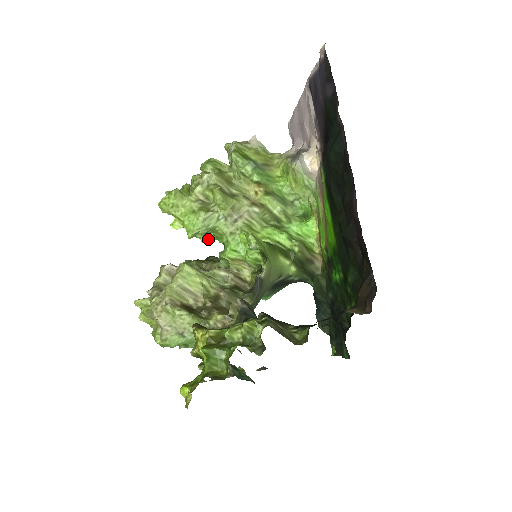
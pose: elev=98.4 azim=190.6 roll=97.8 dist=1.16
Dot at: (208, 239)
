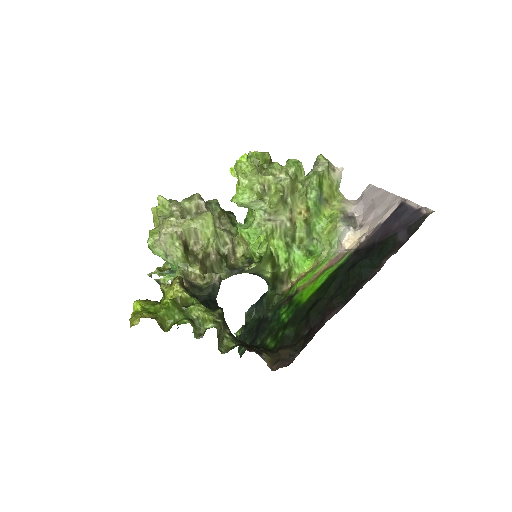
Dot at: occluded
